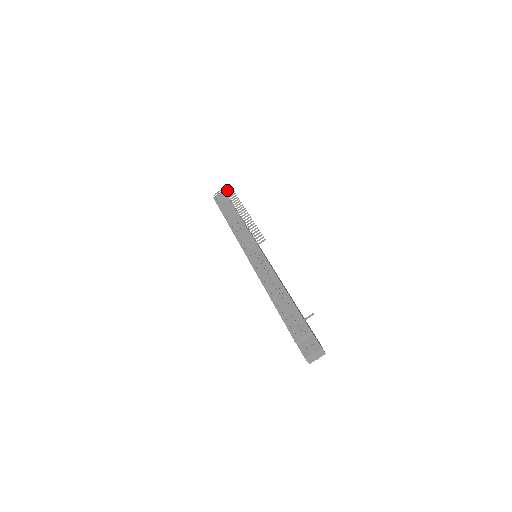
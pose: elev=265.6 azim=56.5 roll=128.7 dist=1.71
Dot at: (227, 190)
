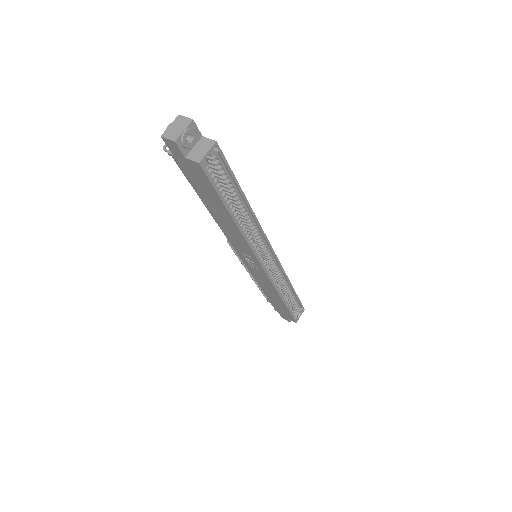
Dot at: occluded
